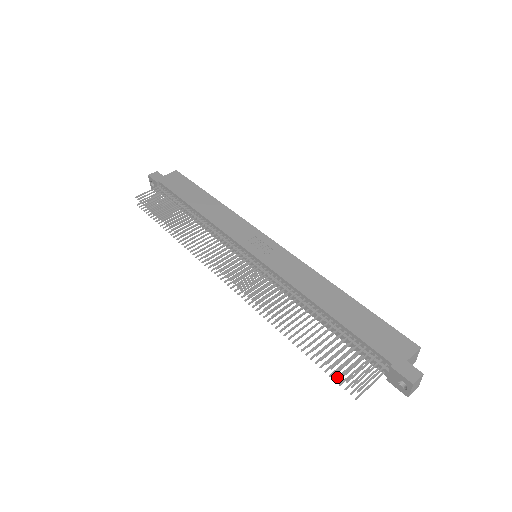
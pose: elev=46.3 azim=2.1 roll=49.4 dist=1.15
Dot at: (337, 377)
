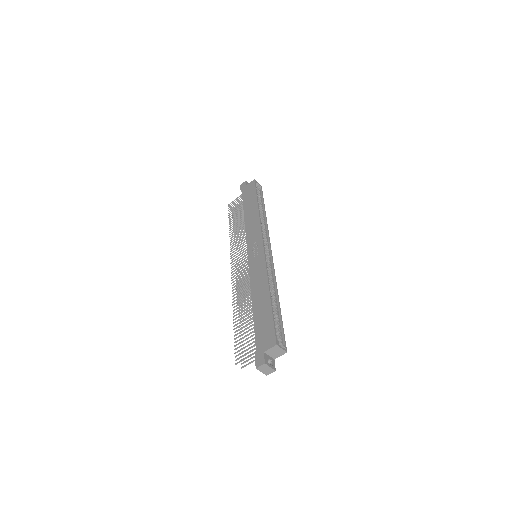
Dot at: occluded
